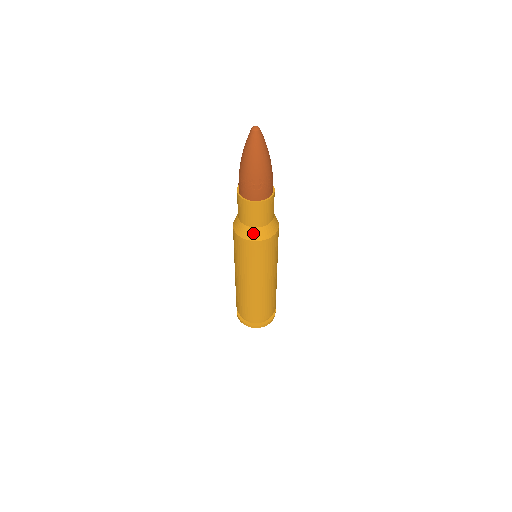
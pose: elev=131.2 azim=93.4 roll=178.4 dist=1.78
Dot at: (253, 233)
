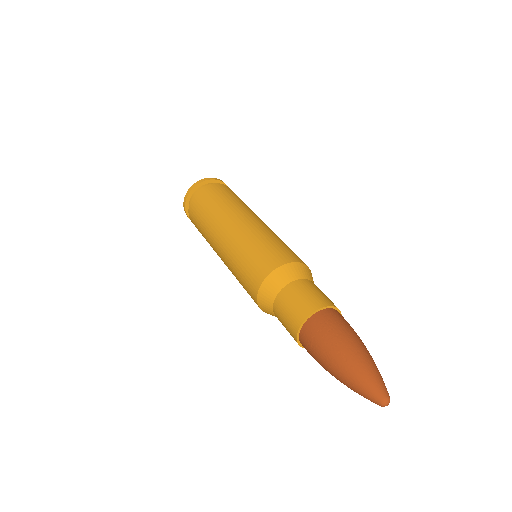
Dot at: occluded
